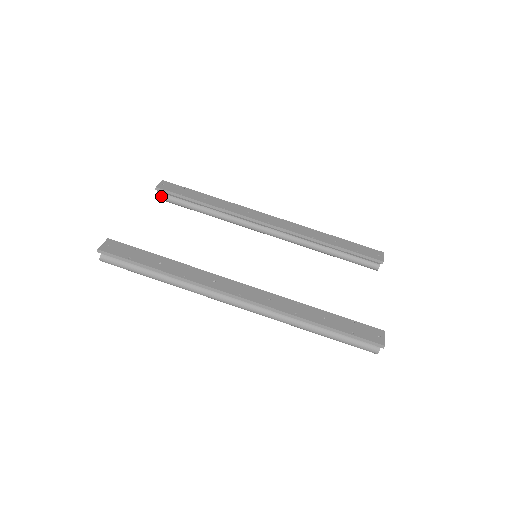
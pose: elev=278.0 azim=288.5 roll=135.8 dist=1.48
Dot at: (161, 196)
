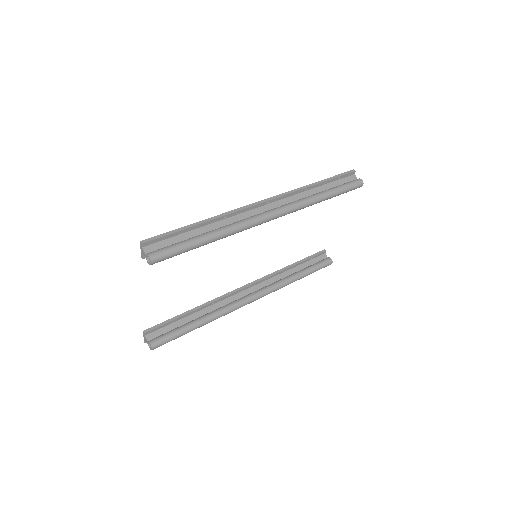
Dot at: (154, 340)
